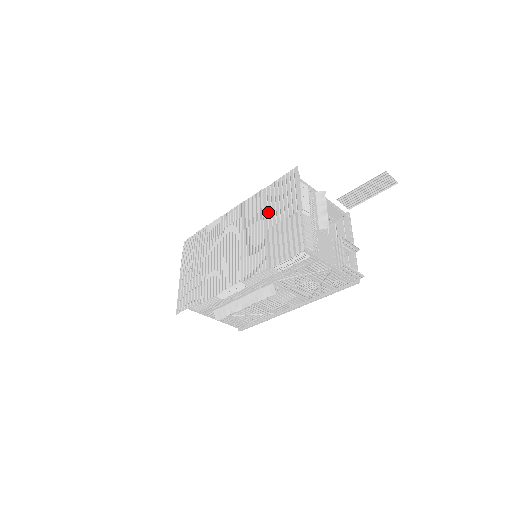
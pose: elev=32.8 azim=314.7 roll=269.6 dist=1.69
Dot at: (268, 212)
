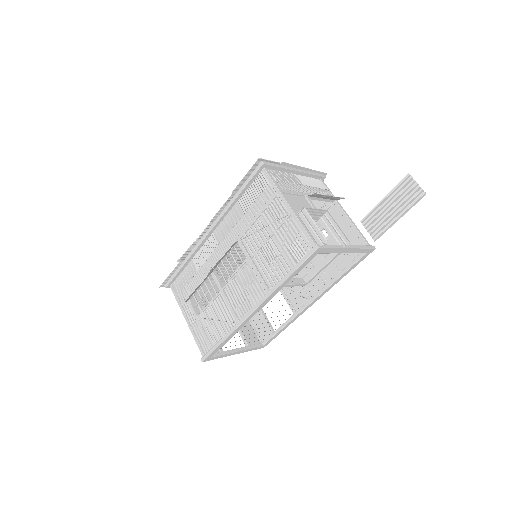
Dot at: occluded
